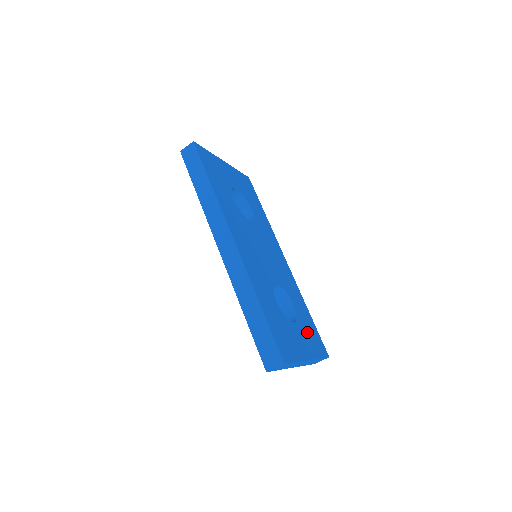
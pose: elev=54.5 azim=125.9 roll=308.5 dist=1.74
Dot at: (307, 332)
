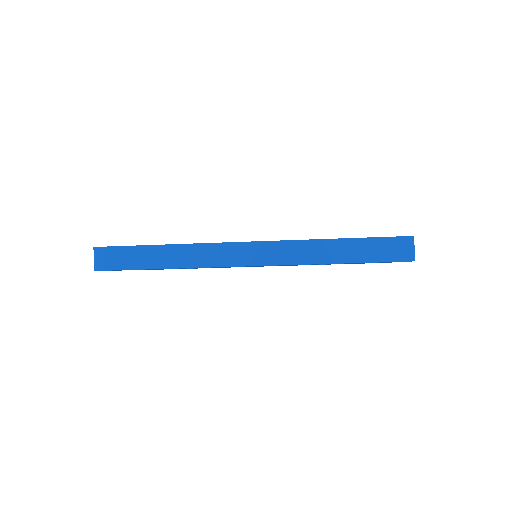
Dot at: occluded
